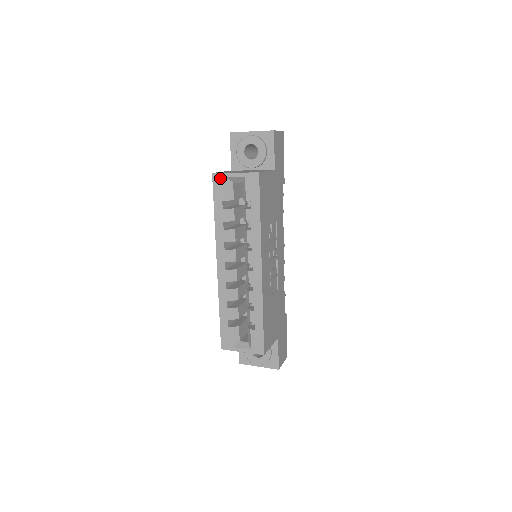
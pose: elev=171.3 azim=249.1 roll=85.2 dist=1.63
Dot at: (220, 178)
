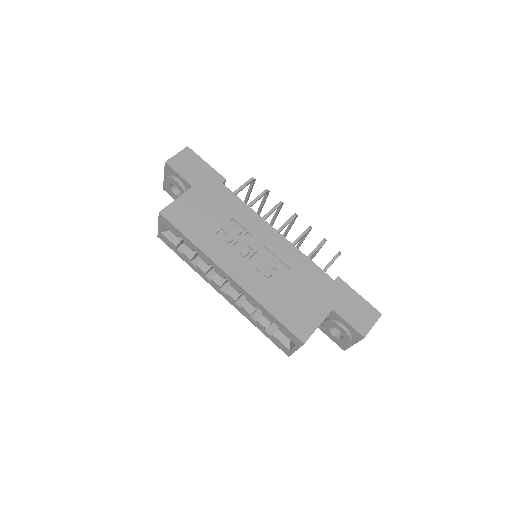
Dot at: (161, 236)
